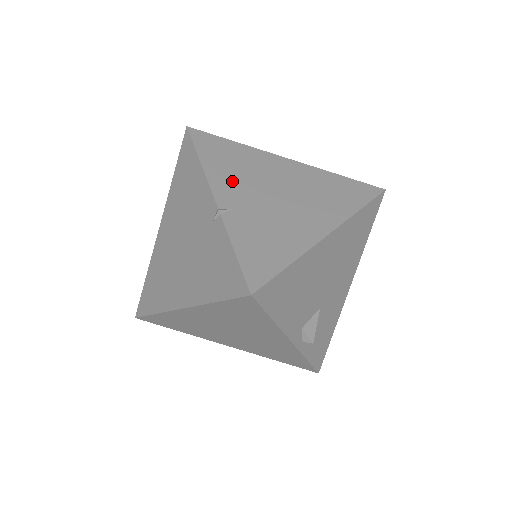
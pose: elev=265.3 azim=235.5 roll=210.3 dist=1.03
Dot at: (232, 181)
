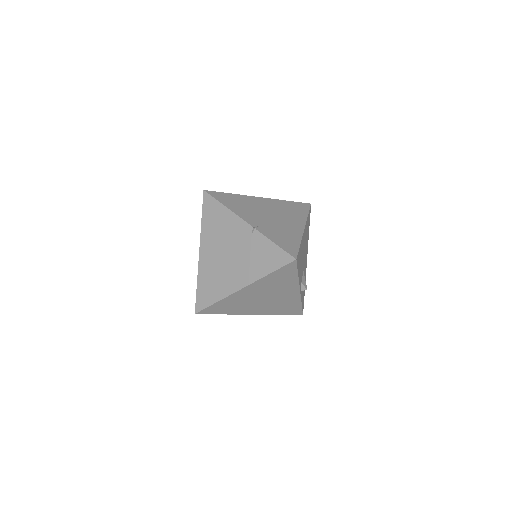
Dot at: (248, 213)
